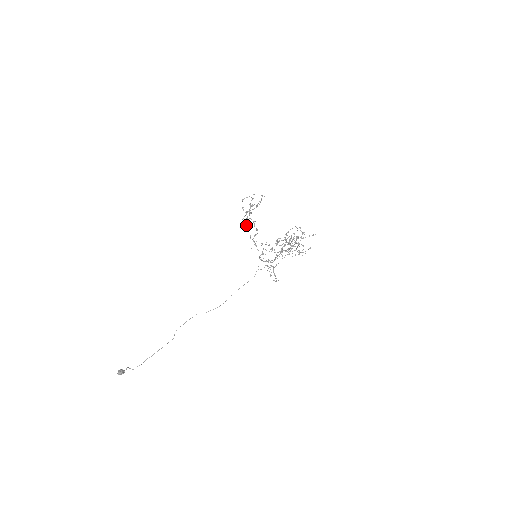
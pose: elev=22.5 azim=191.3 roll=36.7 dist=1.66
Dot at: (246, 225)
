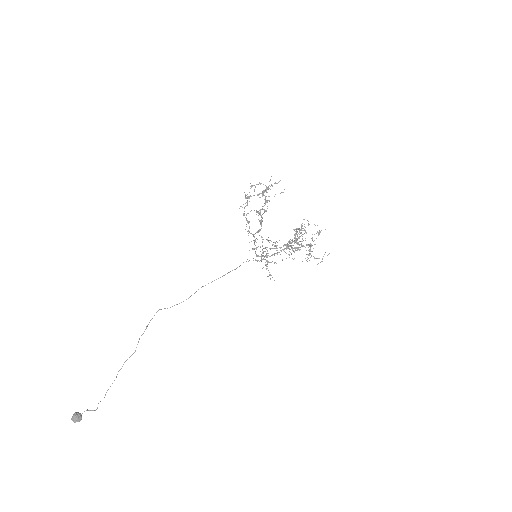
Dot at: (244, 214)
